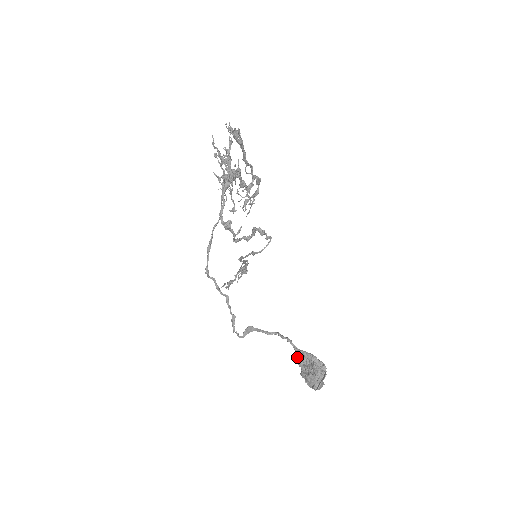
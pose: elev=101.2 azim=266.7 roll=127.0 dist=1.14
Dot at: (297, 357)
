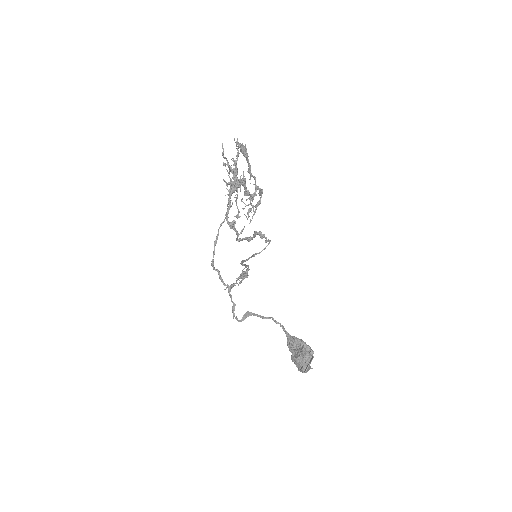
Dot at: (288, 343)
